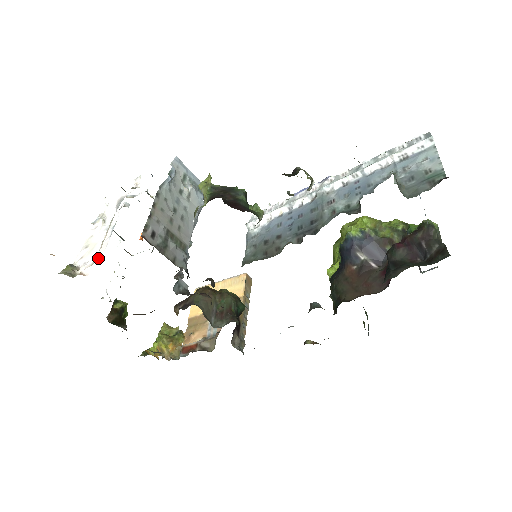
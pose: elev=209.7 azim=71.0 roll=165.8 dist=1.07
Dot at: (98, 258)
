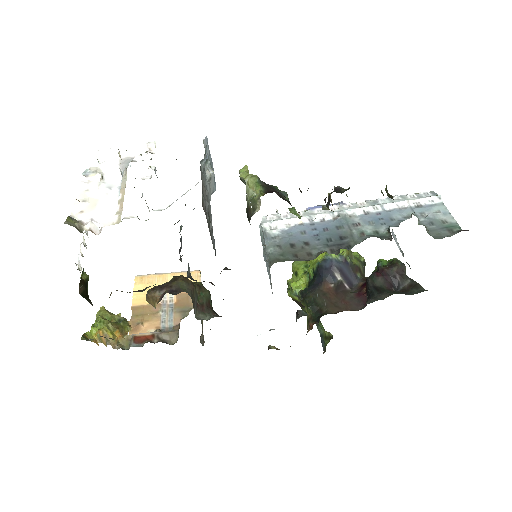
Dot at: occluded
